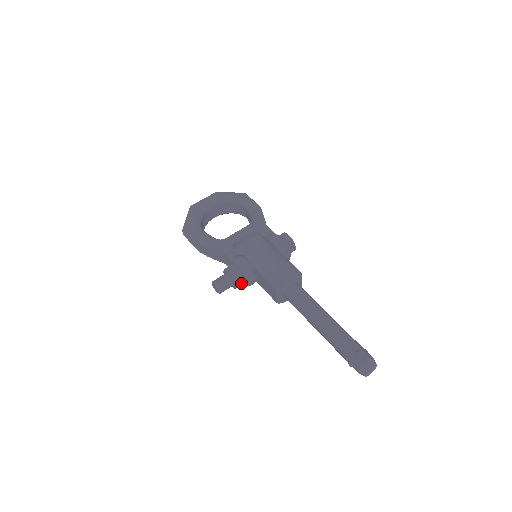
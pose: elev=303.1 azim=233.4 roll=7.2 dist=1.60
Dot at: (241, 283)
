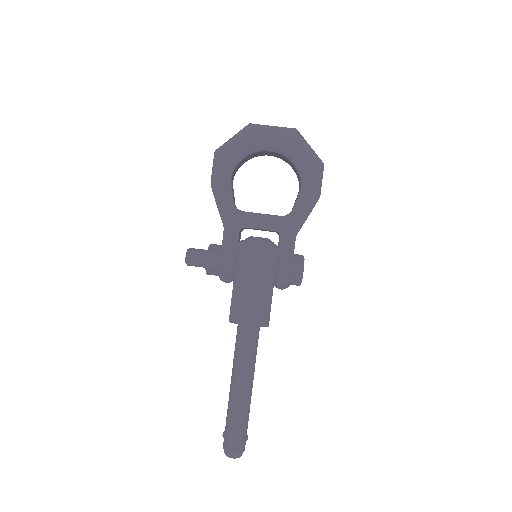
Dot at: (213, 274)
